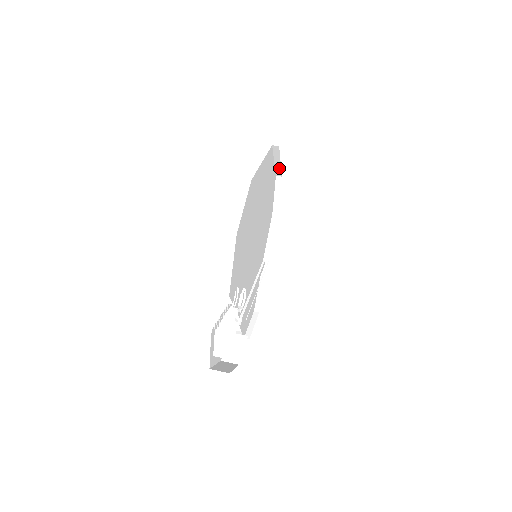
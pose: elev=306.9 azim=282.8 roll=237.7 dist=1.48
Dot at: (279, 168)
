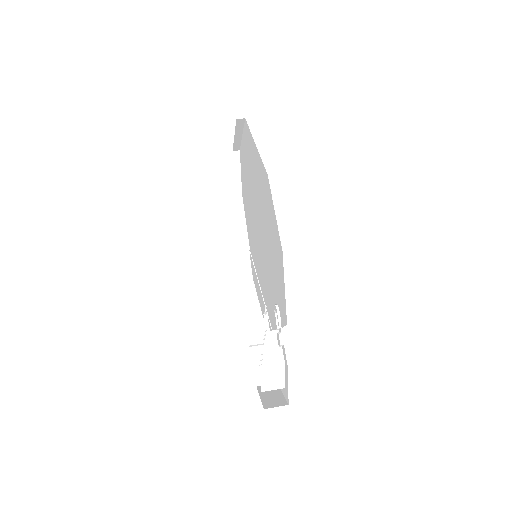
Dot at: (238, 142)
